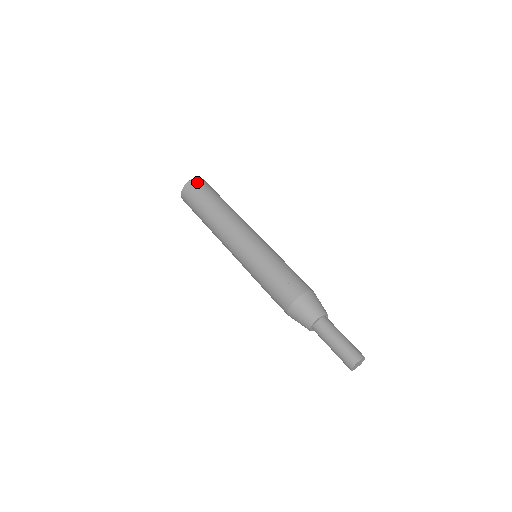
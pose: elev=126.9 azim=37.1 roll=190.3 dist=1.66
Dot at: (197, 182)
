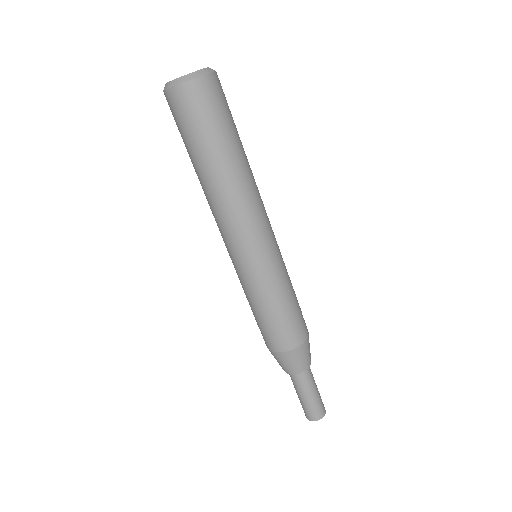
Dot at: (206, 89)
